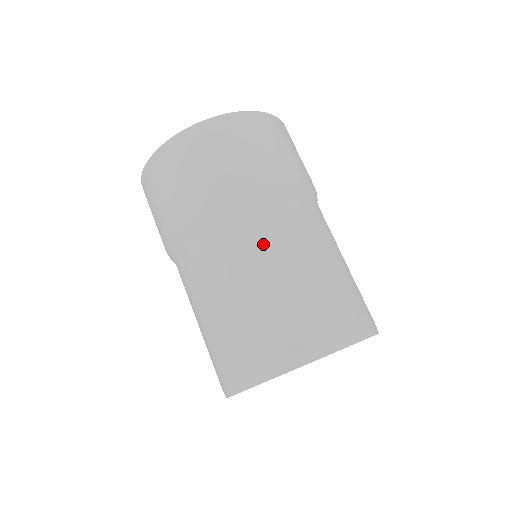
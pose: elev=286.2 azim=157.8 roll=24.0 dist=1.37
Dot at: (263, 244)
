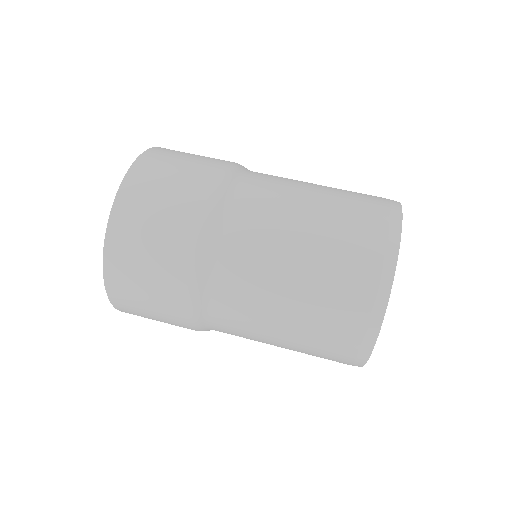
Dot at: (272, 208)
